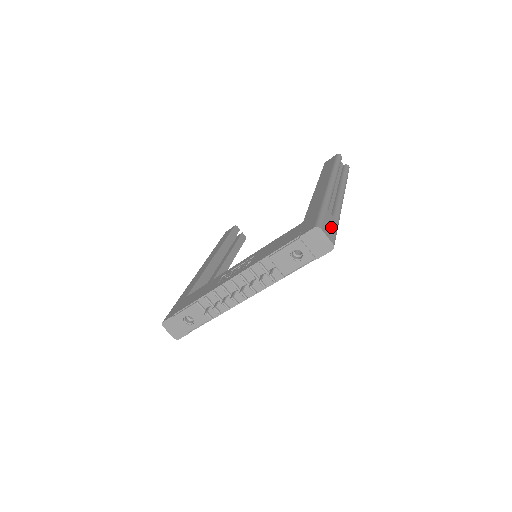
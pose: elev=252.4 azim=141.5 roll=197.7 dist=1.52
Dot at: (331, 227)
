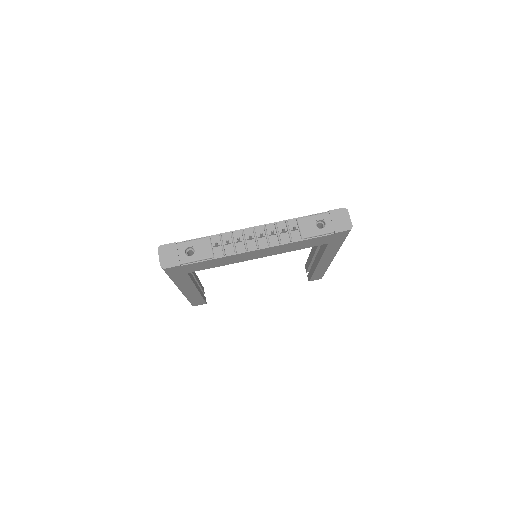
Dot at: occluded
